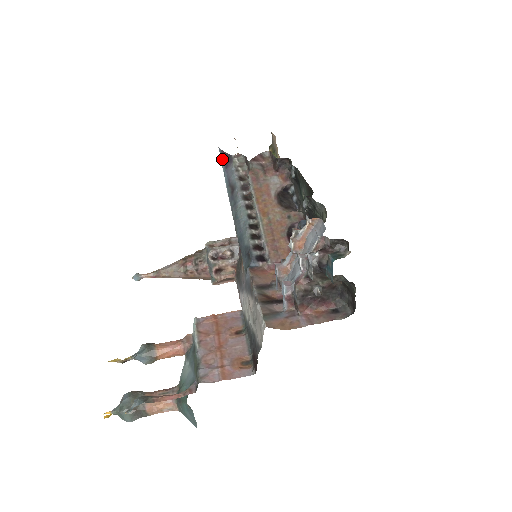
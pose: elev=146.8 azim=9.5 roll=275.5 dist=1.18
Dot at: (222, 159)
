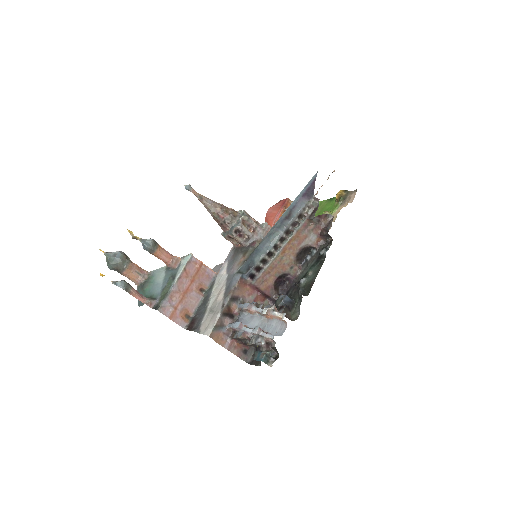
Dot at: (309, 185)
